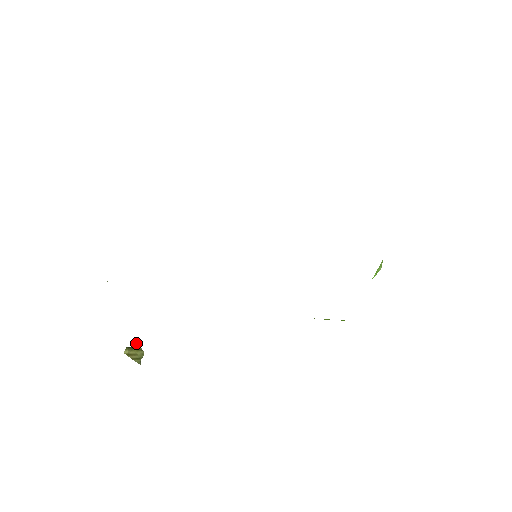
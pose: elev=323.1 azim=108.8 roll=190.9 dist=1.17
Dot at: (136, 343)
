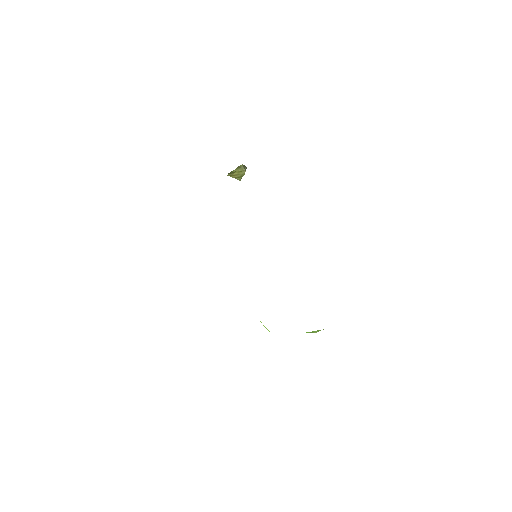
Dot at: (239, 167)
